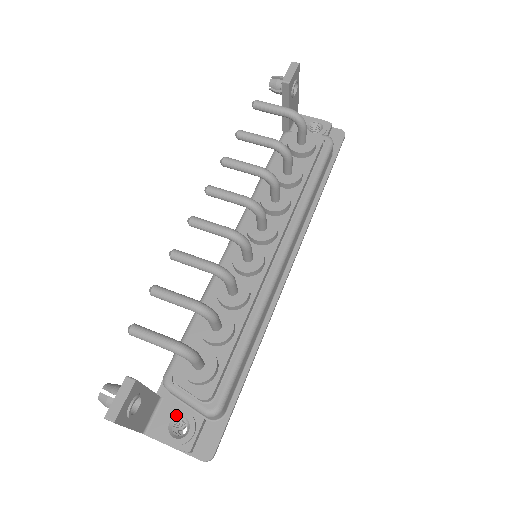
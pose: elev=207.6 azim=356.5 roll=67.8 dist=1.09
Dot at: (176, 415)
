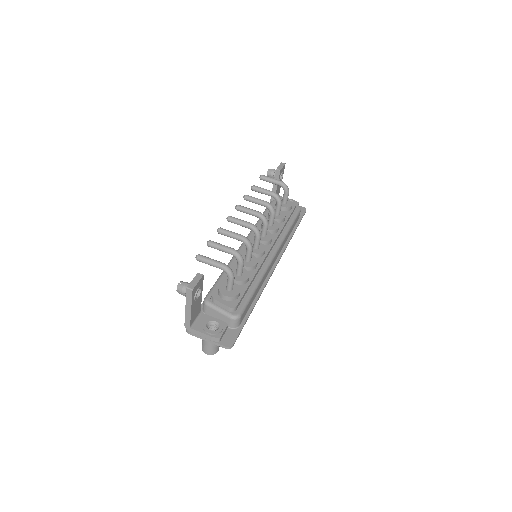
Dot at: (211, 320)
